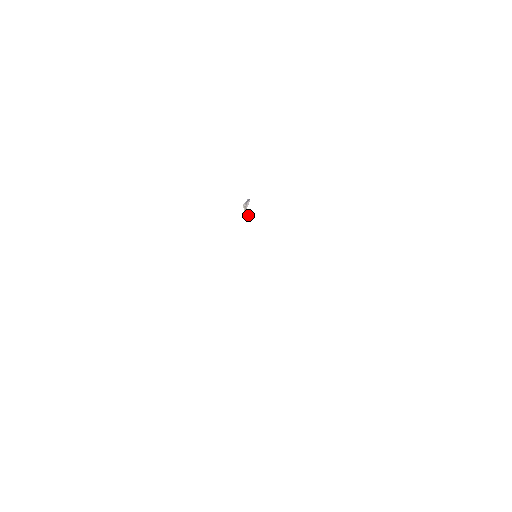
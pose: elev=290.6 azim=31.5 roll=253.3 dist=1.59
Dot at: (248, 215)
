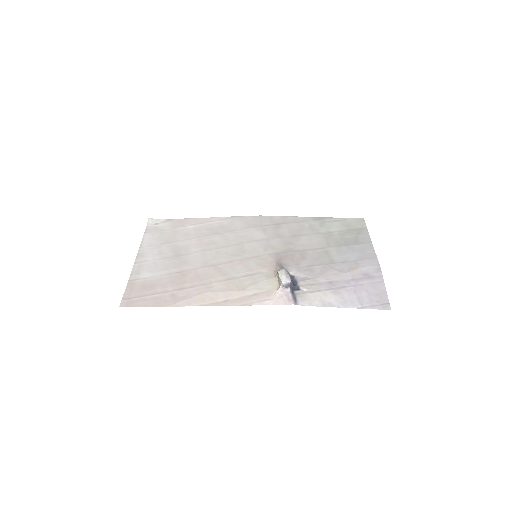
Dot at: (278, 278)
